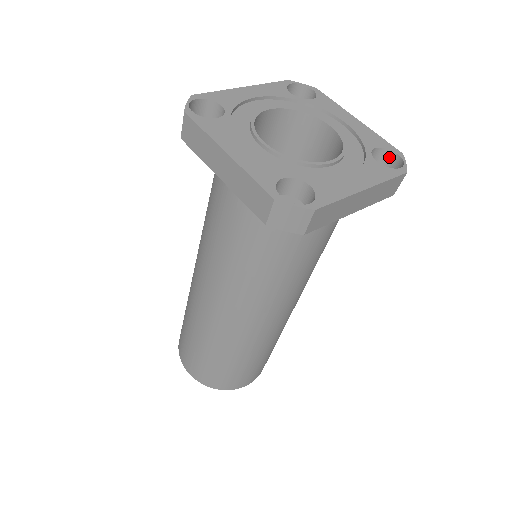
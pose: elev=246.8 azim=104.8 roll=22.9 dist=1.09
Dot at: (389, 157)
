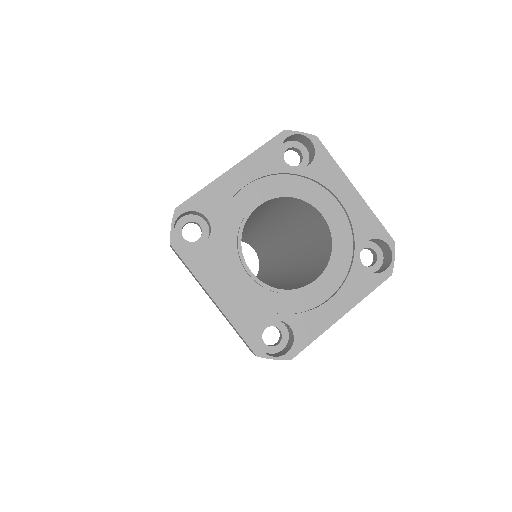
Dot at: (381, 242)
